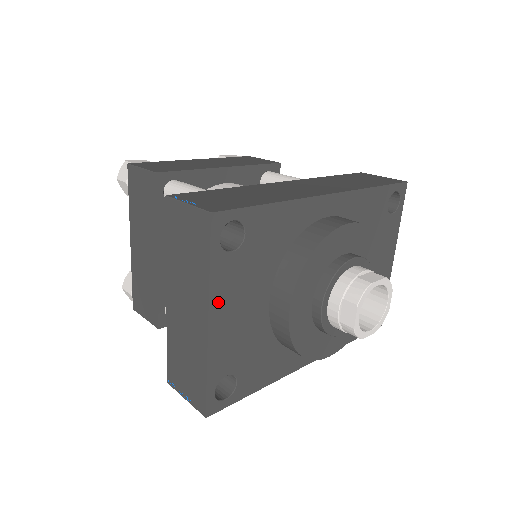
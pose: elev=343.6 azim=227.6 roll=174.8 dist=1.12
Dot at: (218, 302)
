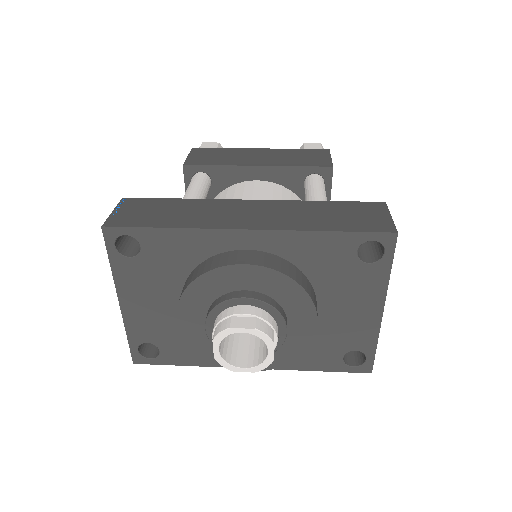
Dot at: (125, 290)
